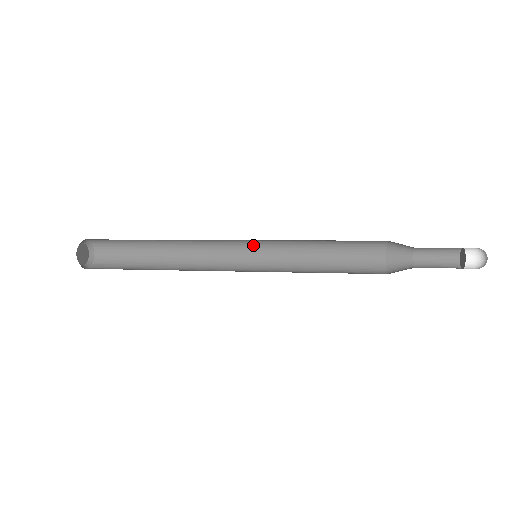
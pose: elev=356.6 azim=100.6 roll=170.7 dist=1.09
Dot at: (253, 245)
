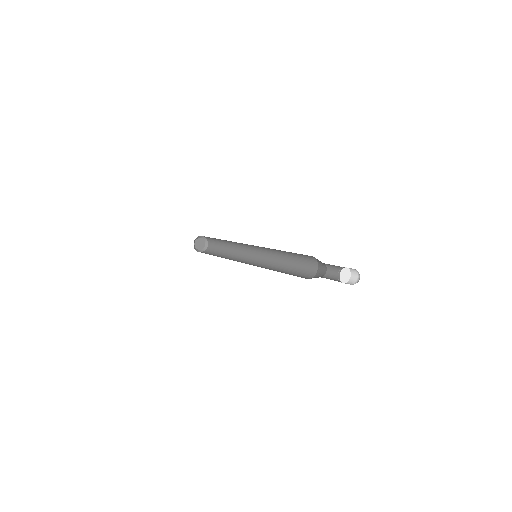
Dot at: (261, 251)
